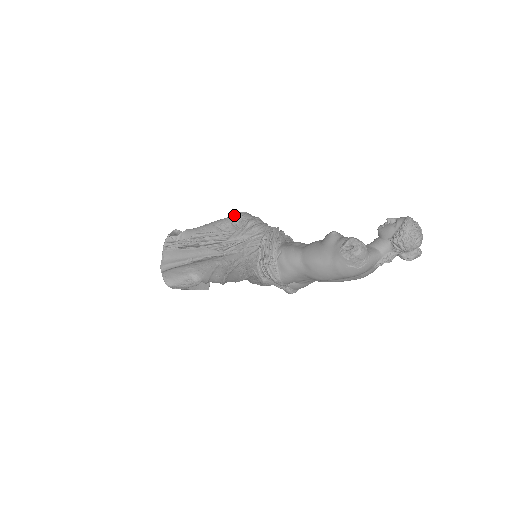
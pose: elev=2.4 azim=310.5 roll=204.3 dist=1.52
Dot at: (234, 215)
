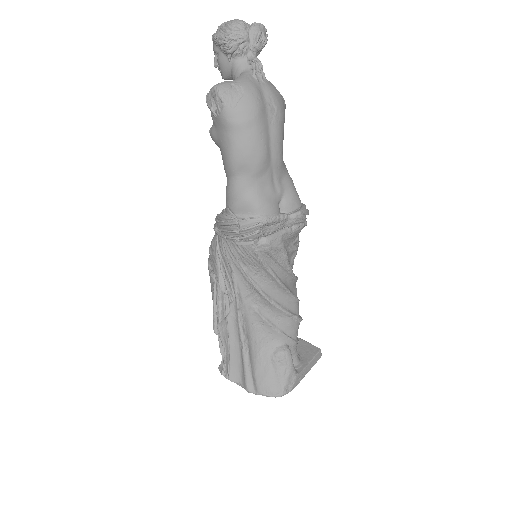
Dot at: occluded
